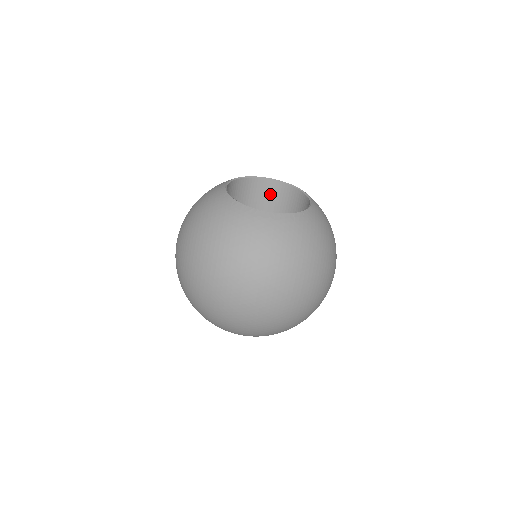
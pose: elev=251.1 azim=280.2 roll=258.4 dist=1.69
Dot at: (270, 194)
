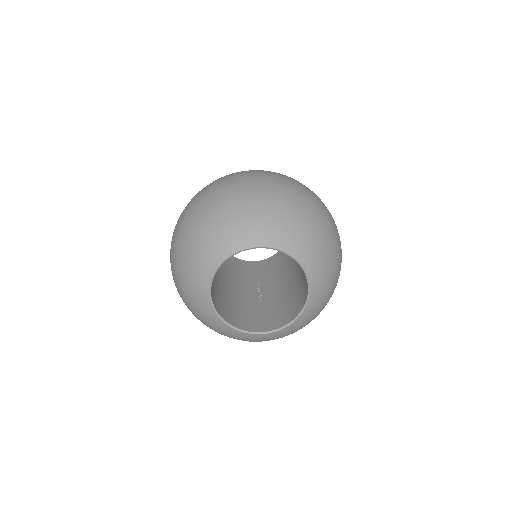
Dot at: (259, 267)
